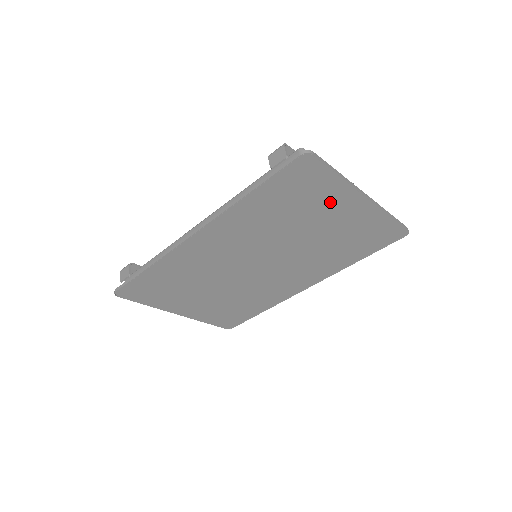
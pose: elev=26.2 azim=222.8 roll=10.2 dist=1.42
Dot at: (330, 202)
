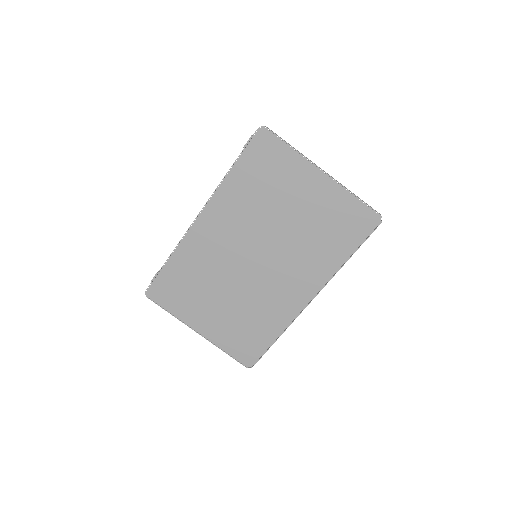
Dot at: (295, 178)
